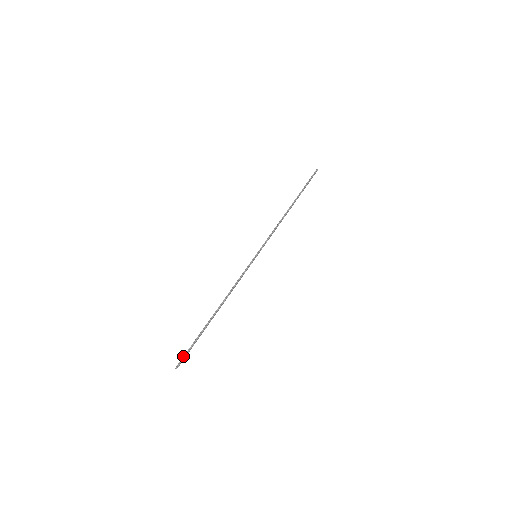
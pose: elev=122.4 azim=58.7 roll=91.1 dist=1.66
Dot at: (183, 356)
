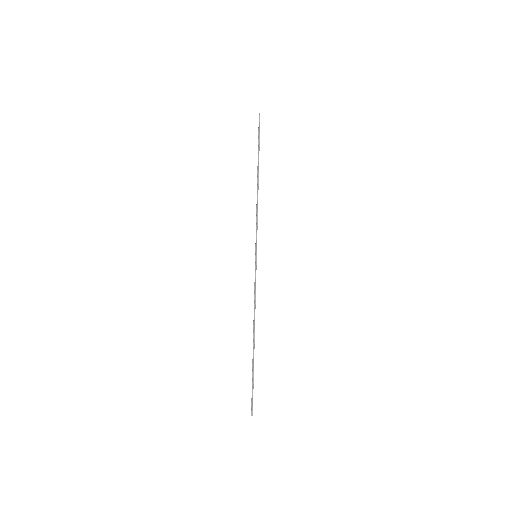
Dot at: (251, 401)
